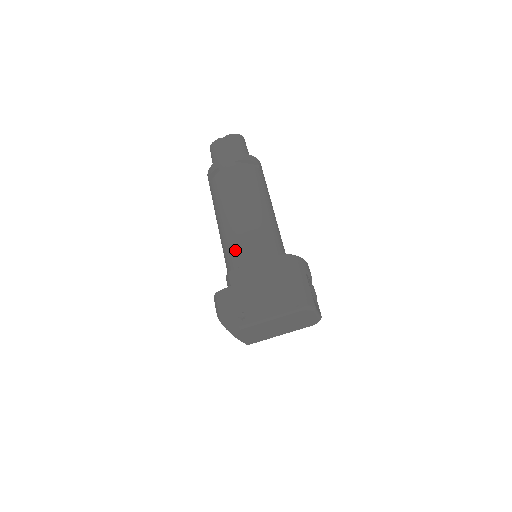
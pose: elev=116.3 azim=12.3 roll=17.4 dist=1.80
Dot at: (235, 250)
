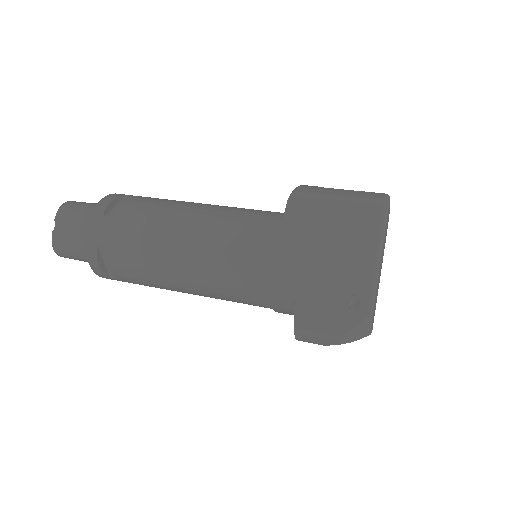
Dot at: (240, 273)
